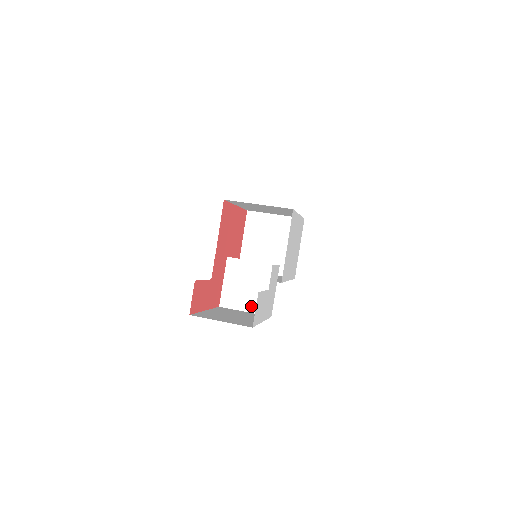
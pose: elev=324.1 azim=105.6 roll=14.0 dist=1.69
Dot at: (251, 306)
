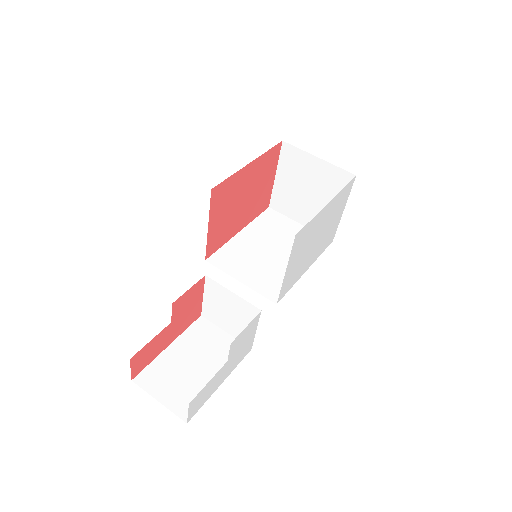
Dot at: (232, 330)
